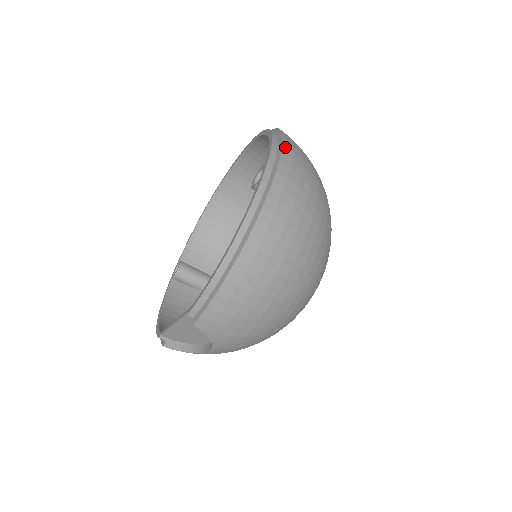
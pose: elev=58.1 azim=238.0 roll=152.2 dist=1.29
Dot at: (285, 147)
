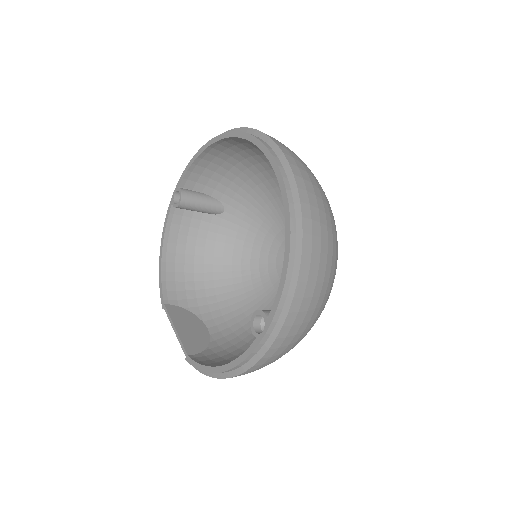
Dot at: (295, 301)
